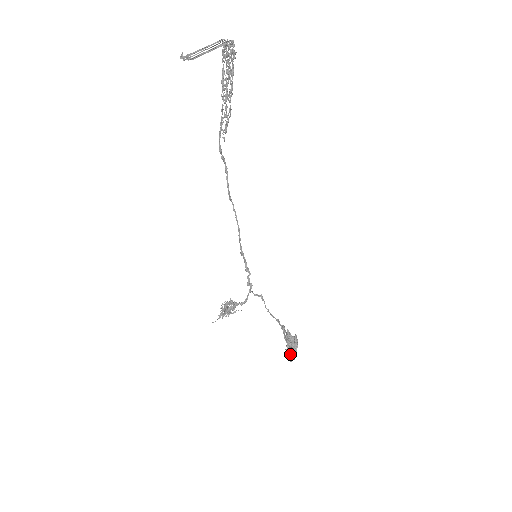
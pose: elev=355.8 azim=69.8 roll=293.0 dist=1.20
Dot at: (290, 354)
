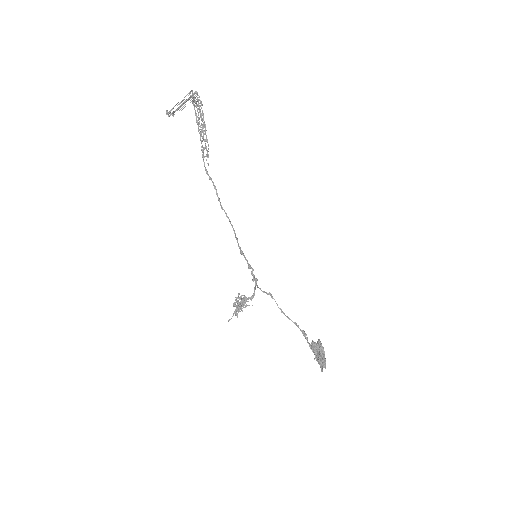
Dot at: (320, 364)
